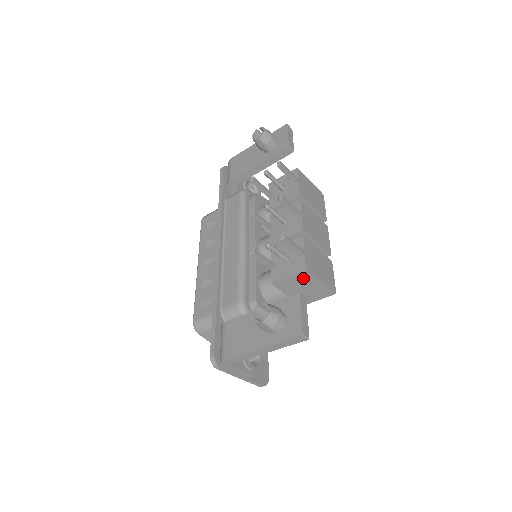
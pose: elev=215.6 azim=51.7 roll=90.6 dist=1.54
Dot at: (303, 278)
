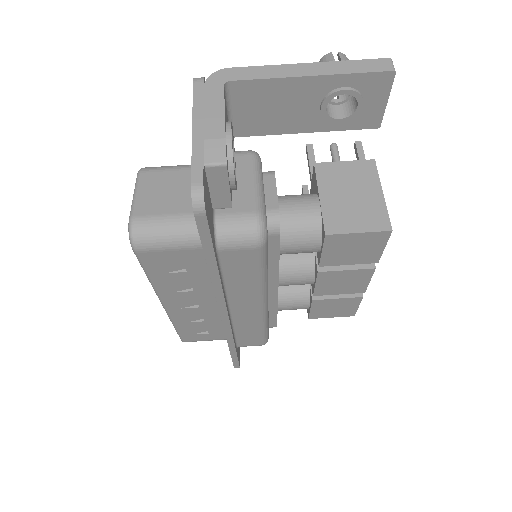
Dot at: (362, 172)
